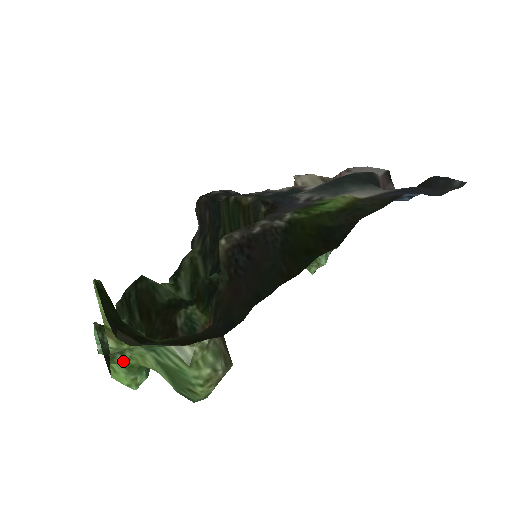
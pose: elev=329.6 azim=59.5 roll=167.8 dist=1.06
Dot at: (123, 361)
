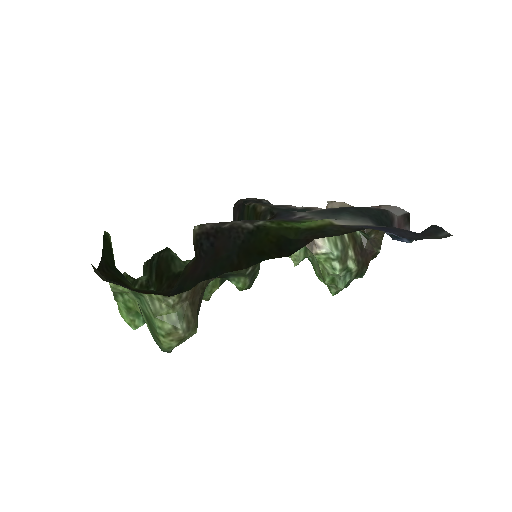
Dot at: (123, 301)
